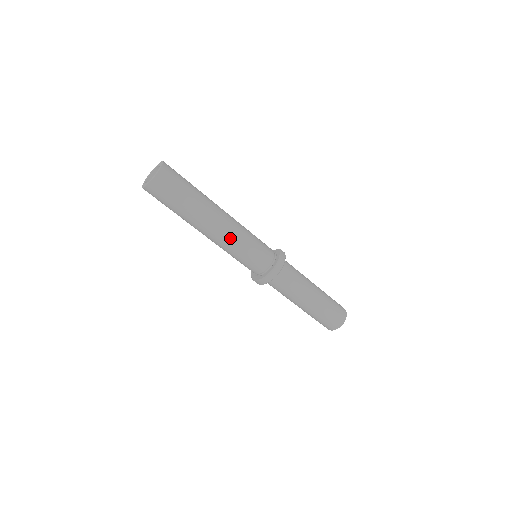
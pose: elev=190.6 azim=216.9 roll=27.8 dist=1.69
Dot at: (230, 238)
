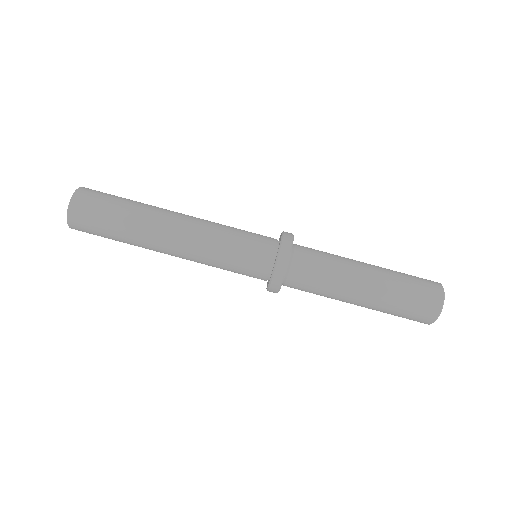
Dot at: (201, 230)
